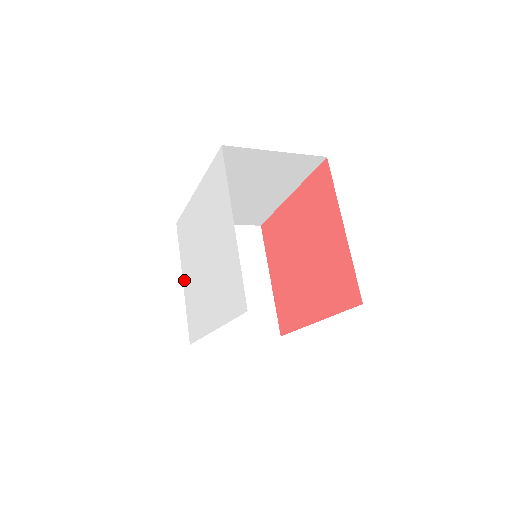
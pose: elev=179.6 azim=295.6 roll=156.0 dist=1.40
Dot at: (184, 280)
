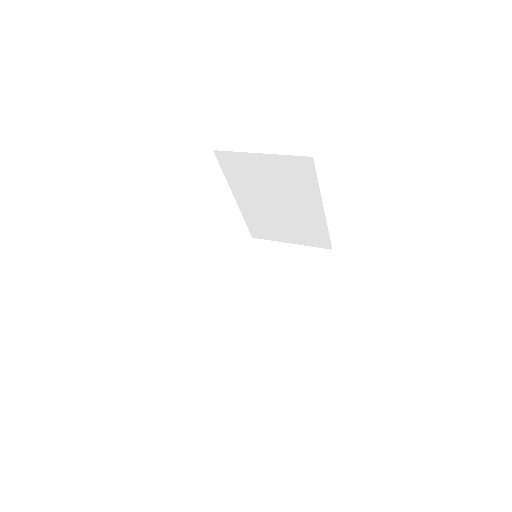
Dot at: occluded
